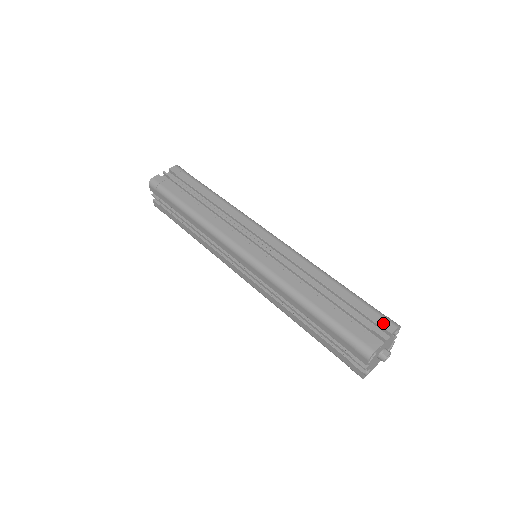
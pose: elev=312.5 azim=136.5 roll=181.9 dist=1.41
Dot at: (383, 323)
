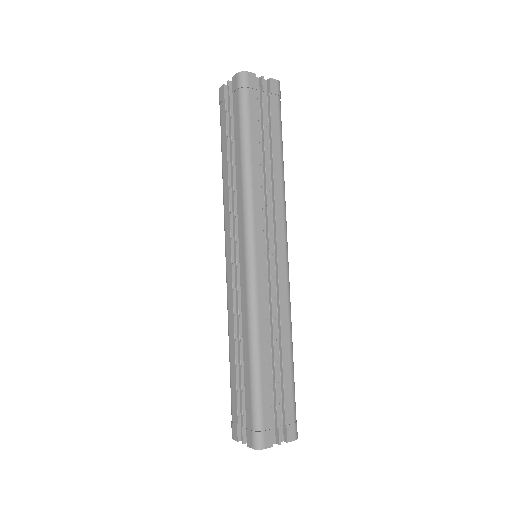
Dot at: (290, 428)
